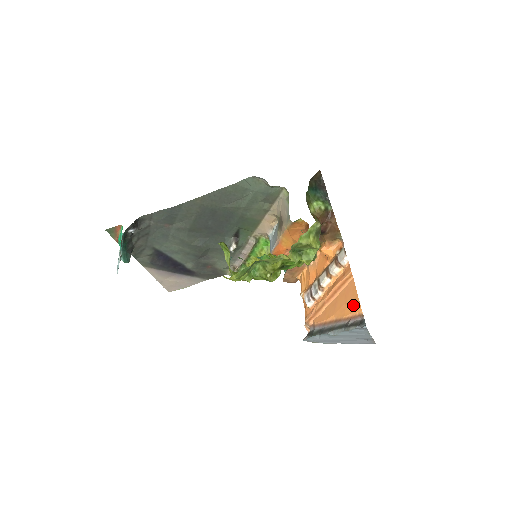
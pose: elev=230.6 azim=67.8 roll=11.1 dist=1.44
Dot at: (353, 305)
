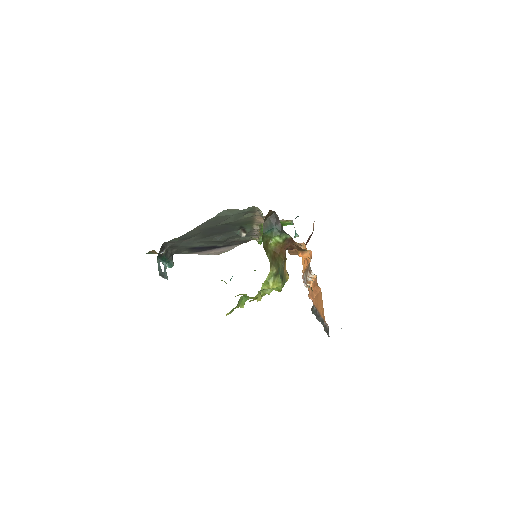
Dot at: (323, 314)
